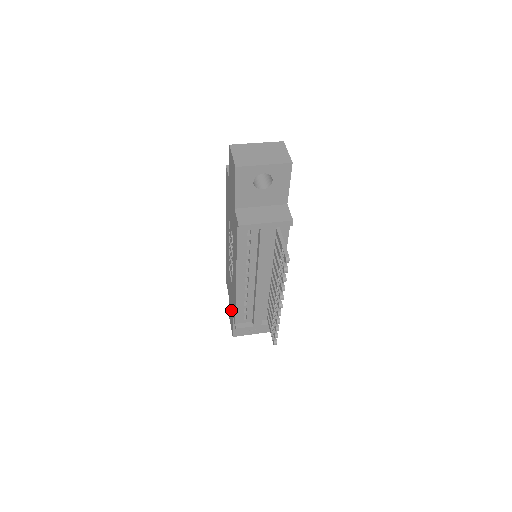
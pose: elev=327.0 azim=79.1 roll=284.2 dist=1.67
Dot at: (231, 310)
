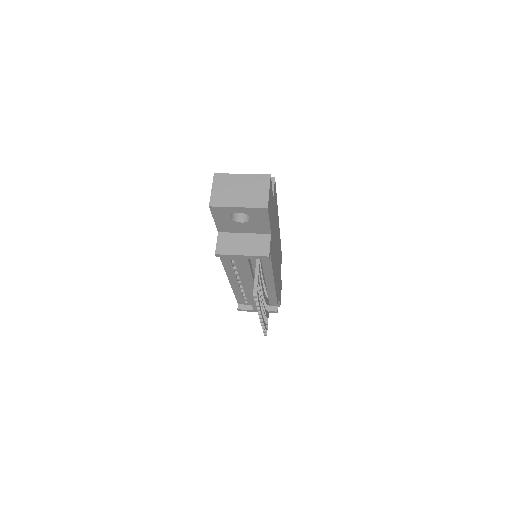
Dot at: occluded
